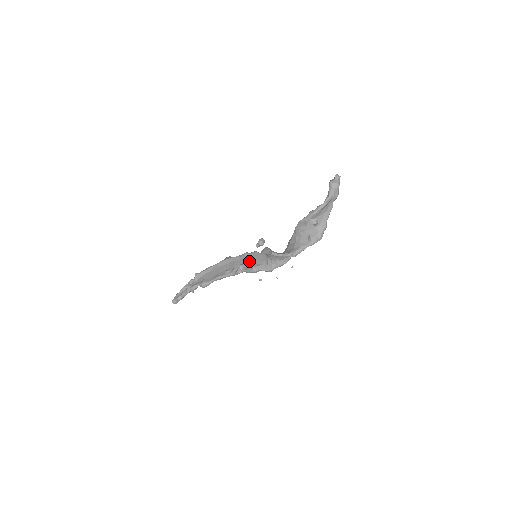
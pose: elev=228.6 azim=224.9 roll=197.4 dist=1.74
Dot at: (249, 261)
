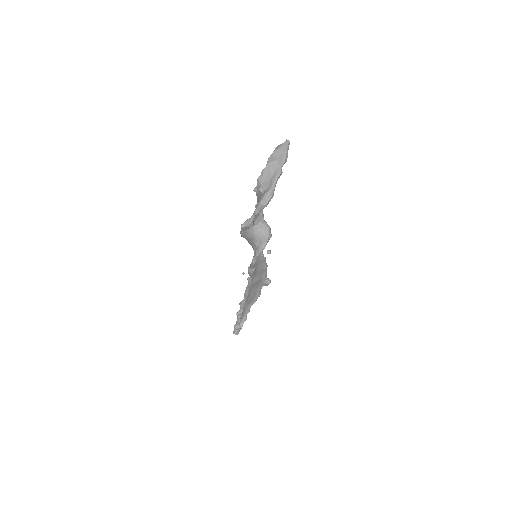
Dot at: occluded
